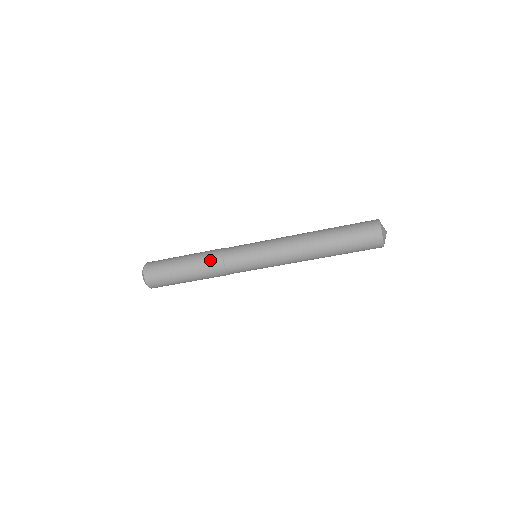
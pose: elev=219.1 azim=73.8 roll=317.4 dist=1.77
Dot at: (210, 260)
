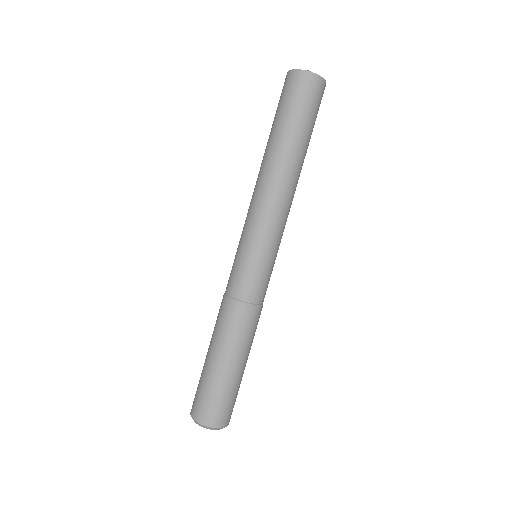
Dot at: (230, 319)
